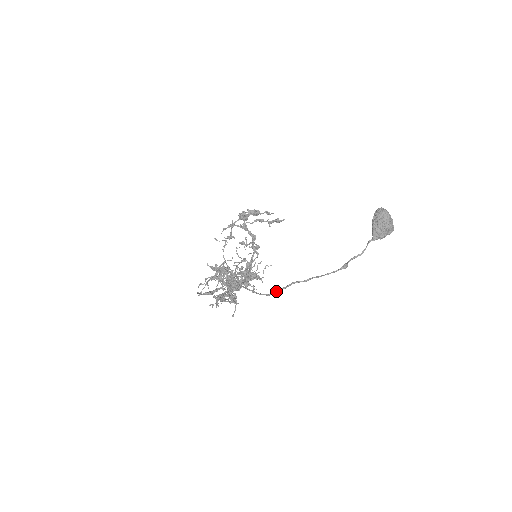
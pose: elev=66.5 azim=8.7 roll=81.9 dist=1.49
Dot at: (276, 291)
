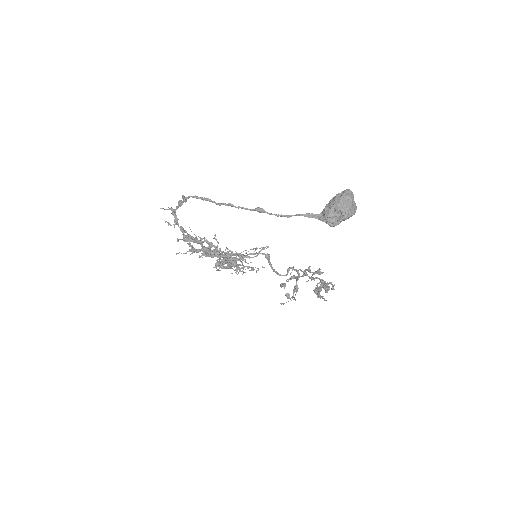
Dot at: occluded
